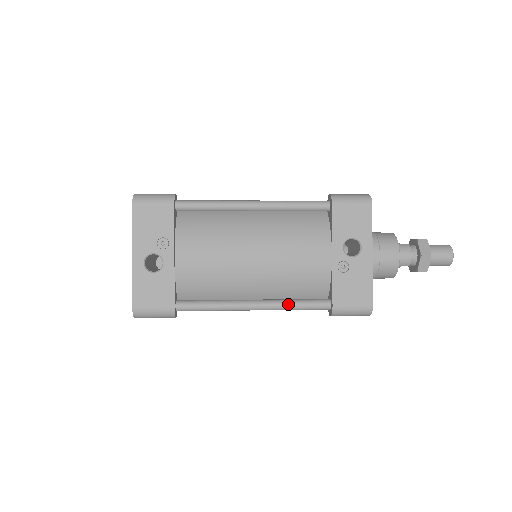
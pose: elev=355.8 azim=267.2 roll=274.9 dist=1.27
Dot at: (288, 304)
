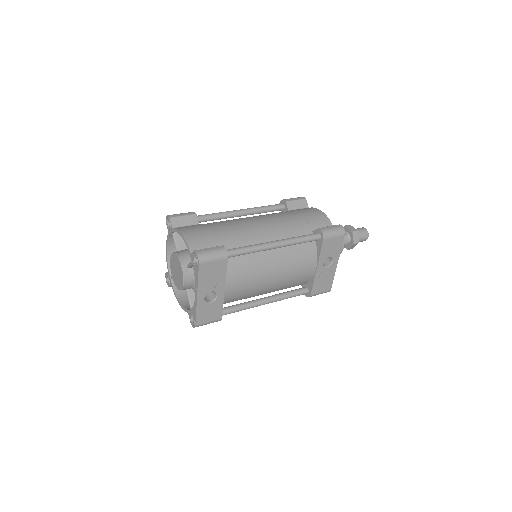
Dot at: (286, 297)
